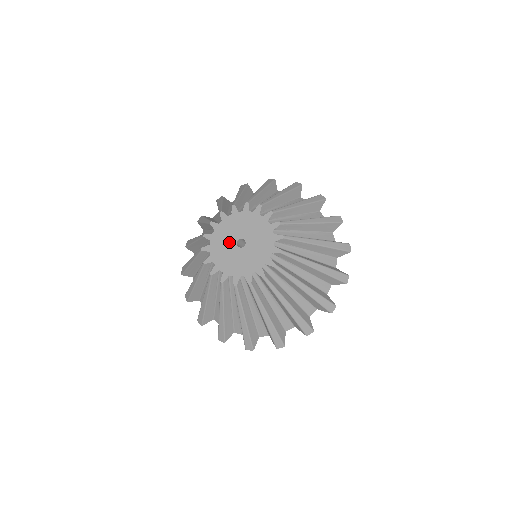
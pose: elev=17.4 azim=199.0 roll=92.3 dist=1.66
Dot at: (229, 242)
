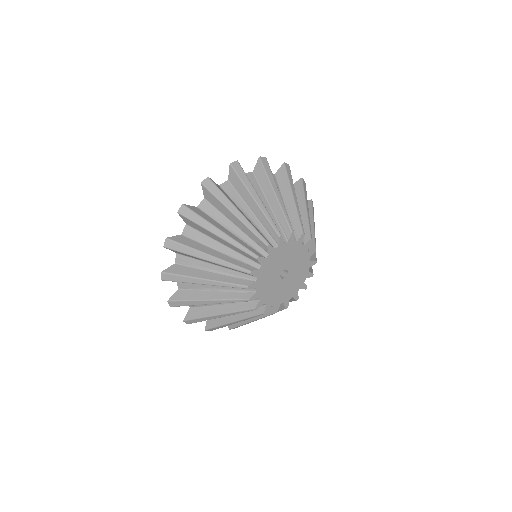
Dot at: (274, 283)
